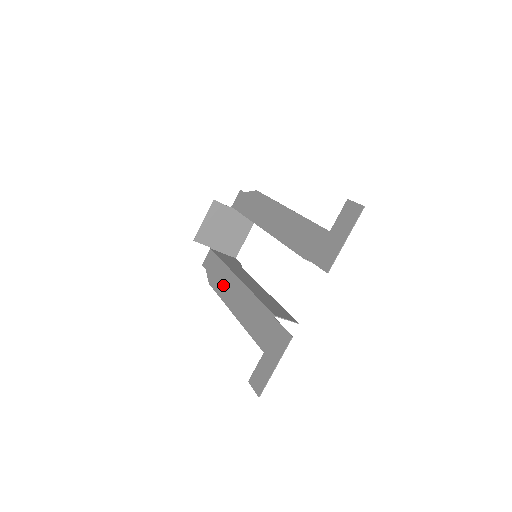
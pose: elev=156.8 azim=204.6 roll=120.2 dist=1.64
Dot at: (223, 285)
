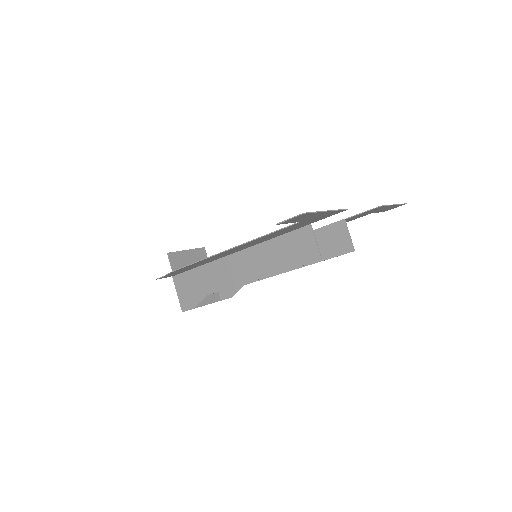
Dot at: occluded
